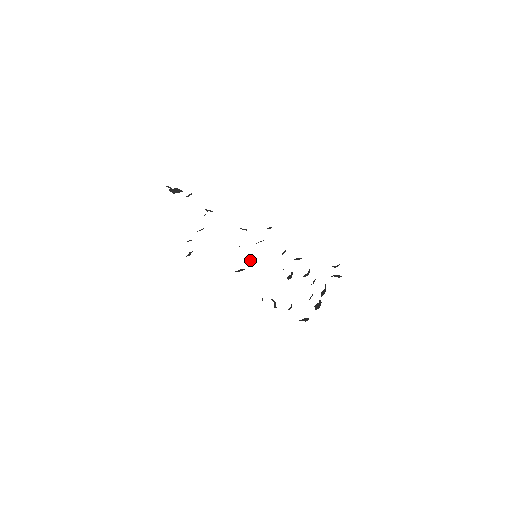
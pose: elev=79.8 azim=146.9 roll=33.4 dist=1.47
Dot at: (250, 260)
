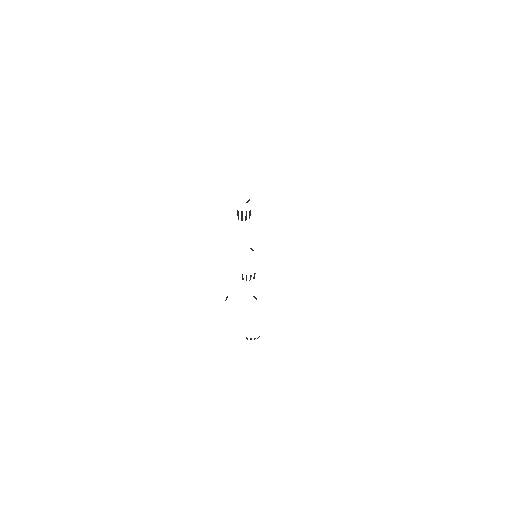
Dot at: occluded
